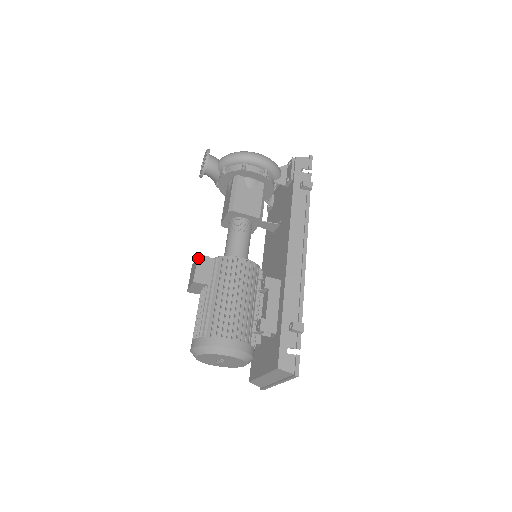
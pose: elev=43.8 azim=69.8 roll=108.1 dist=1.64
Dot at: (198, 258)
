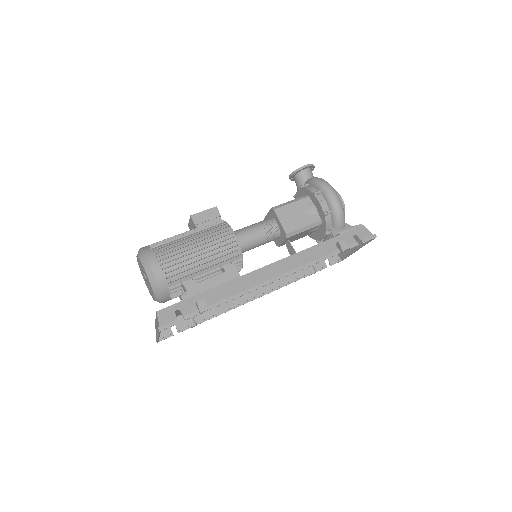
Dot at: (213, 208)
